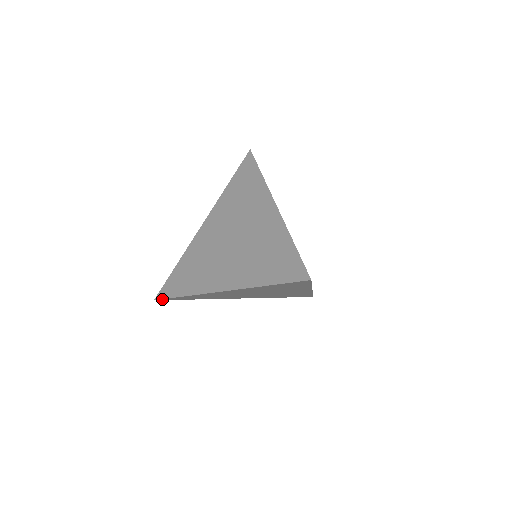
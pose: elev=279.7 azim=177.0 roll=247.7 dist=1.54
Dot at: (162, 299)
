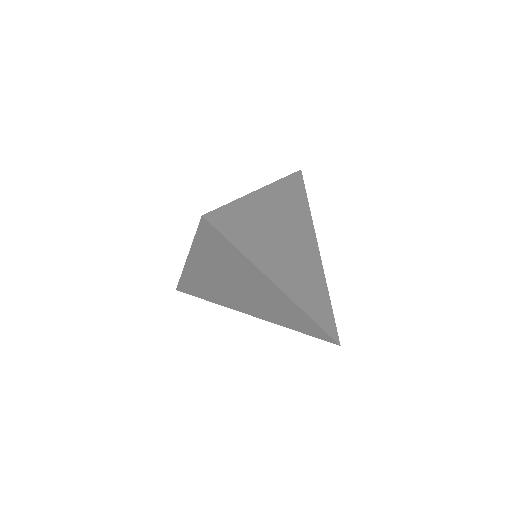
Dot at: (178, 287)
